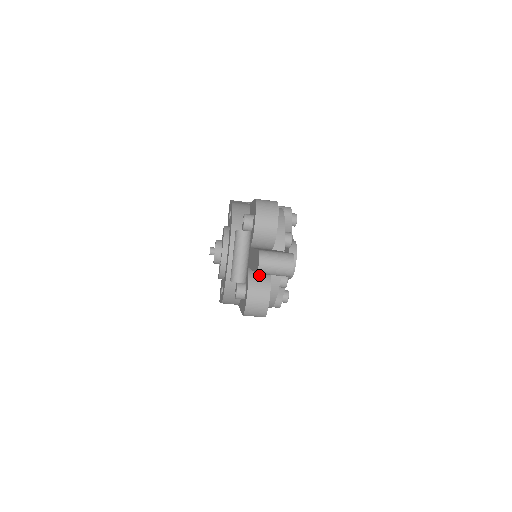
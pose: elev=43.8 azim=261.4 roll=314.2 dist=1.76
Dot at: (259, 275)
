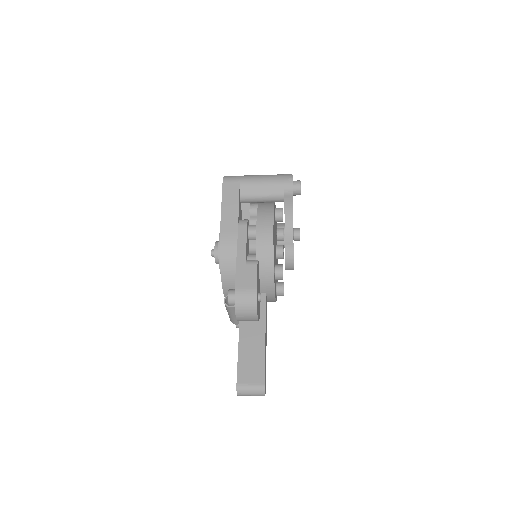
Dot at: occluded
